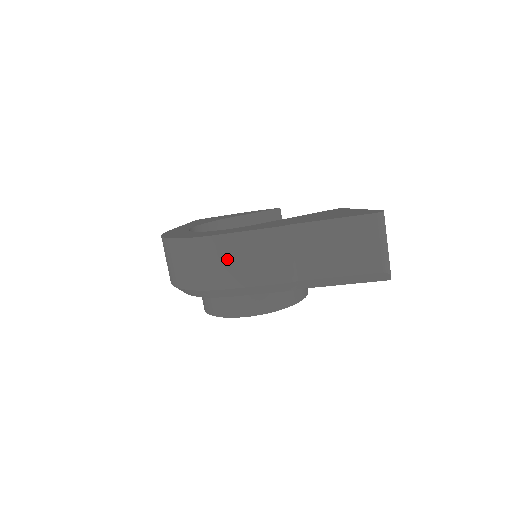
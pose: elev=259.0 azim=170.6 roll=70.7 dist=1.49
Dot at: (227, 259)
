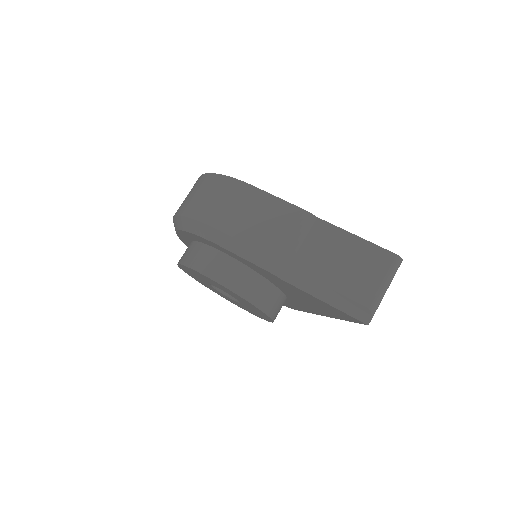
Dot at: (245, 209)
